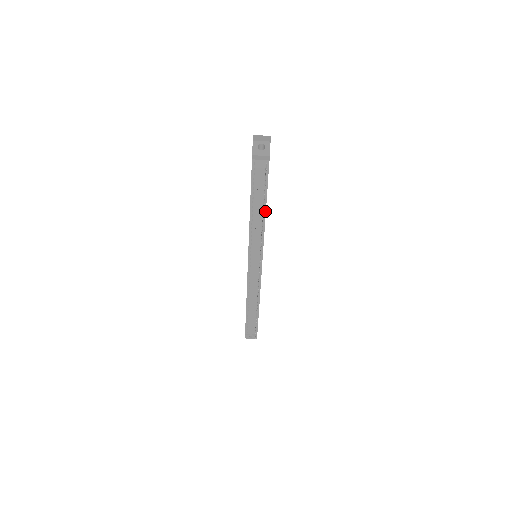
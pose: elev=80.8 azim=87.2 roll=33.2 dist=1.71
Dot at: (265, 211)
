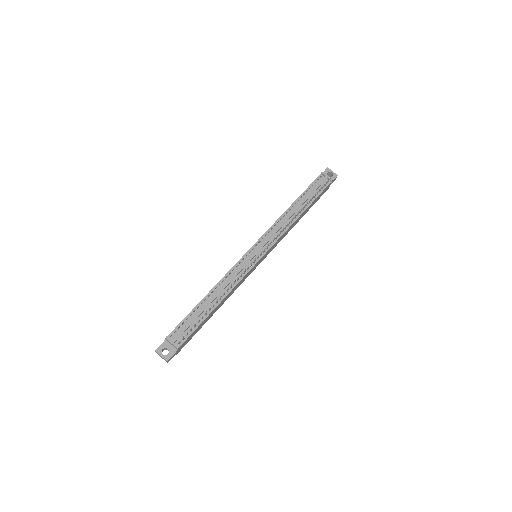
Dot at: (302, 213)
